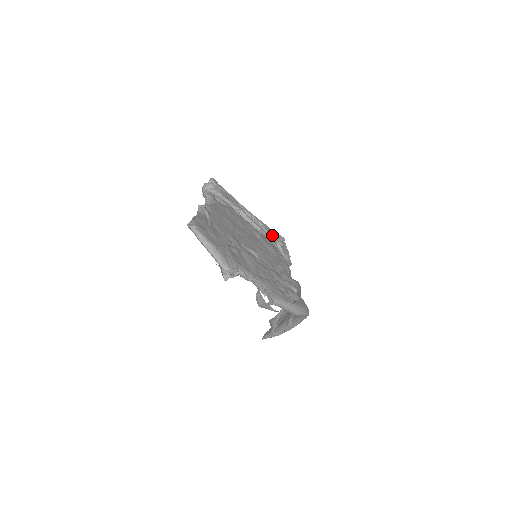
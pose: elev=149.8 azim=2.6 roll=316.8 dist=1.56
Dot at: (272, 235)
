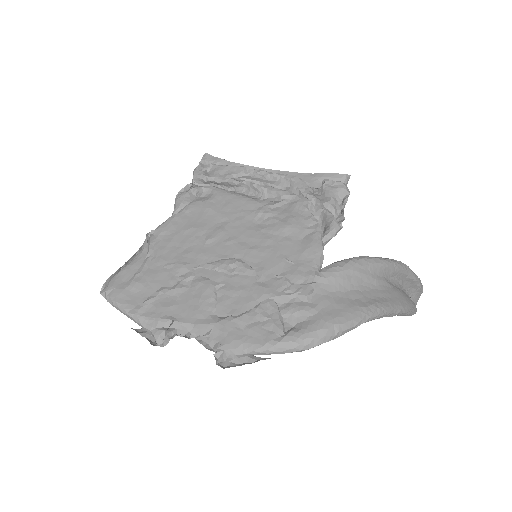
Dot at: (312, 186)
